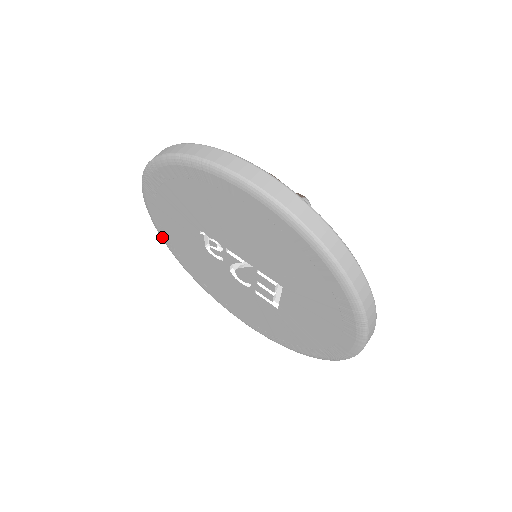
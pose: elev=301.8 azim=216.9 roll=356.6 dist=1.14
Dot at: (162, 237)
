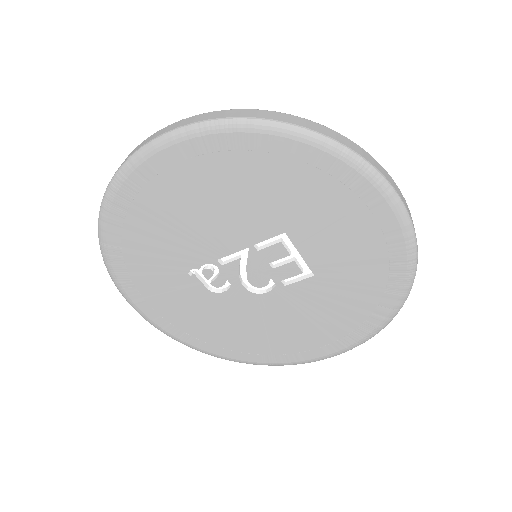
Dot at: (183, 341)
